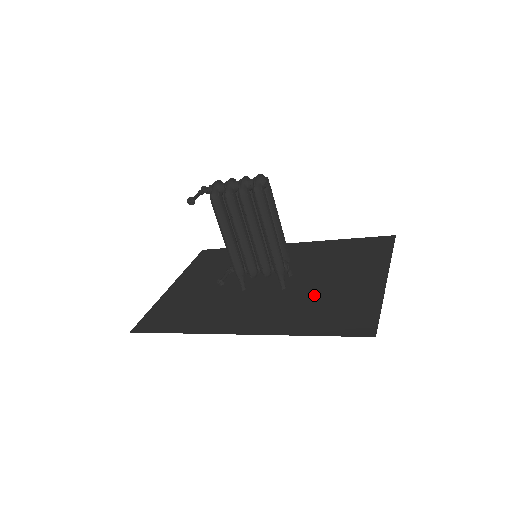
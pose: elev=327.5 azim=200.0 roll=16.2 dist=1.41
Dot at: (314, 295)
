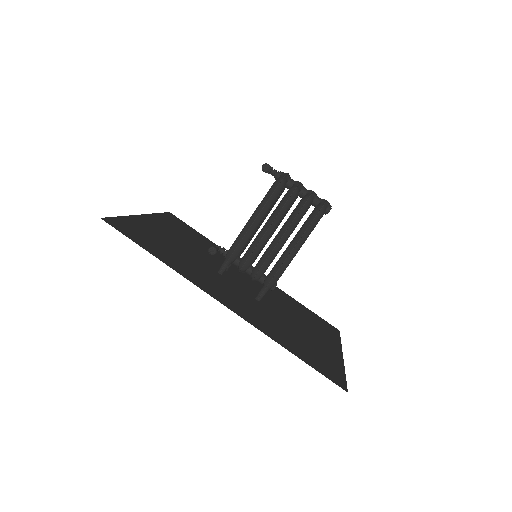
Dot at: (287, 325)
